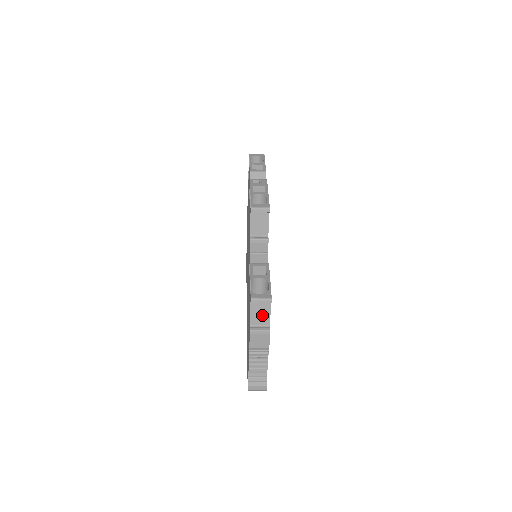
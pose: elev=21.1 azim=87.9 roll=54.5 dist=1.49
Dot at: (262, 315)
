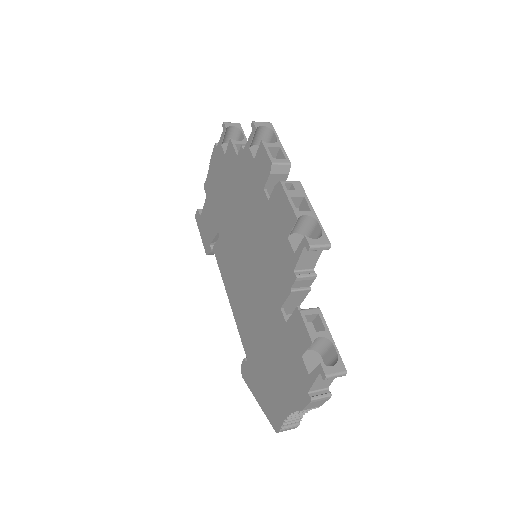
Dot at: (325, 382)
